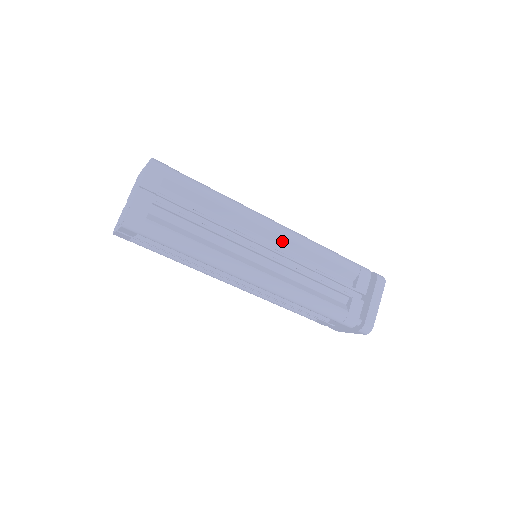
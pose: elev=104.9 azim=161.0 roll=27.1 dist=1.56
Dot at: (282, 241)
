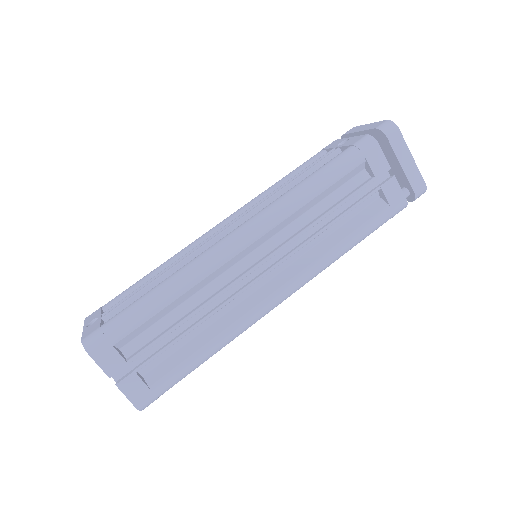
Dot at: (266, 237)
